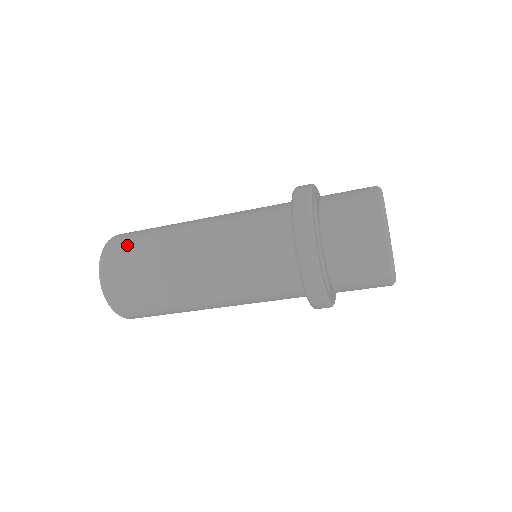
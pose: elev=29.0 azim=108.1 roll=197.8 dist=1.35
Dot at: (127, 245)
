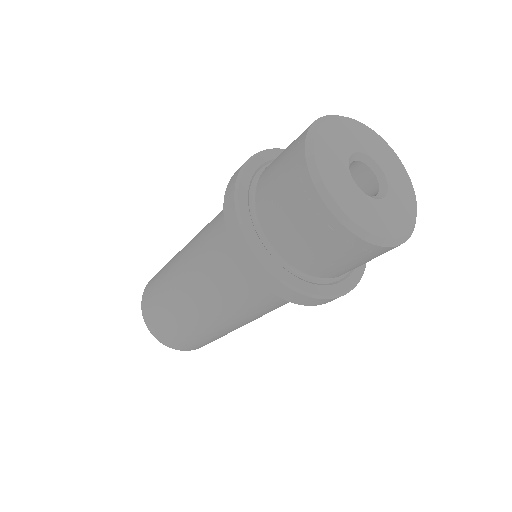
Dot at: (150, 292)
